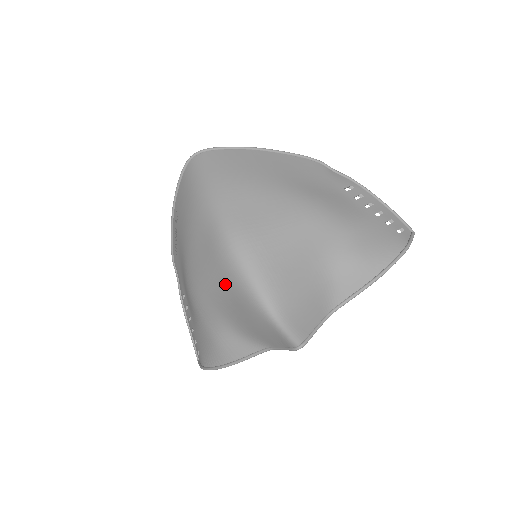
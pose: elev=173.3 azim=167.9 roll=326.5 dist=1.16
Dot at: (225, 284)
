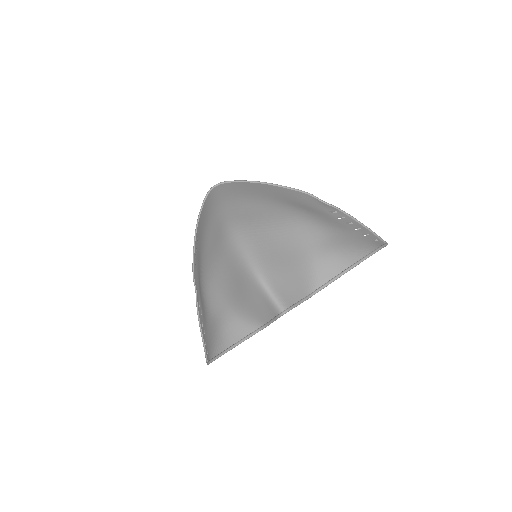
Dot at: (227, 265)
